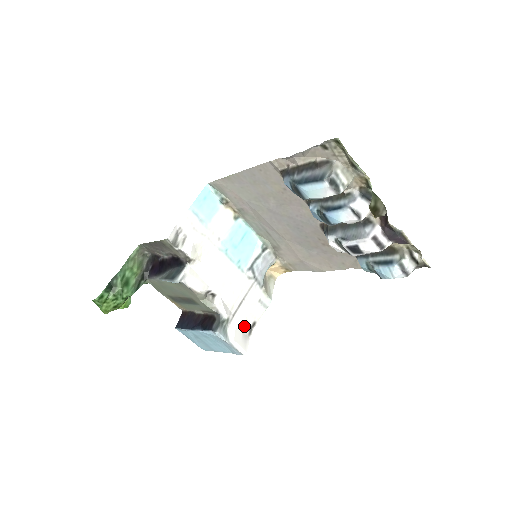
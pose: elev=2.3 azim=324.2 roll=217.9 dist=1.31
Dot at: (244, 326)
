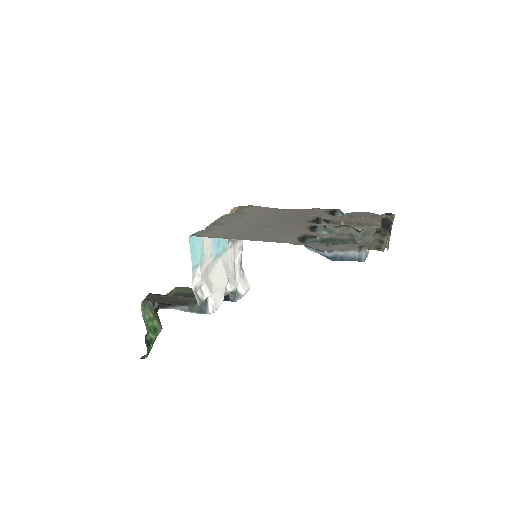
Dot at: (240, 274)
